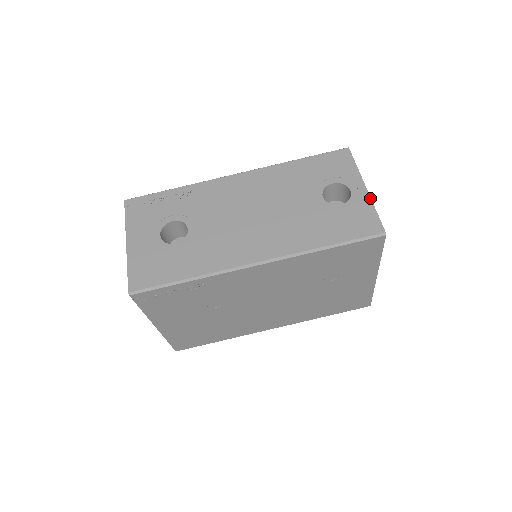
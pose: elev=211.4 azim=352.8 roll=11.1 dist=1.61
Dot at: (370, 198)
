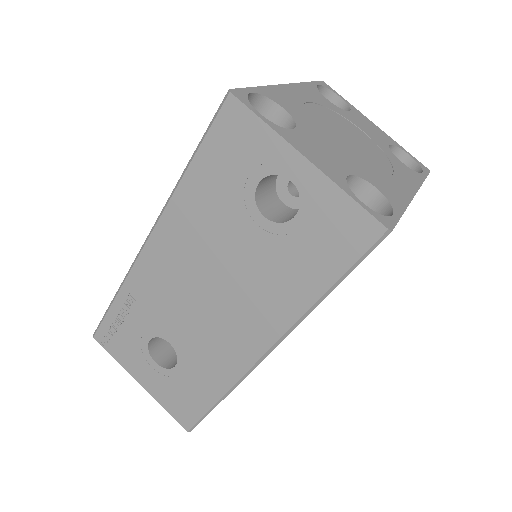
Dot at: (327, 178)
